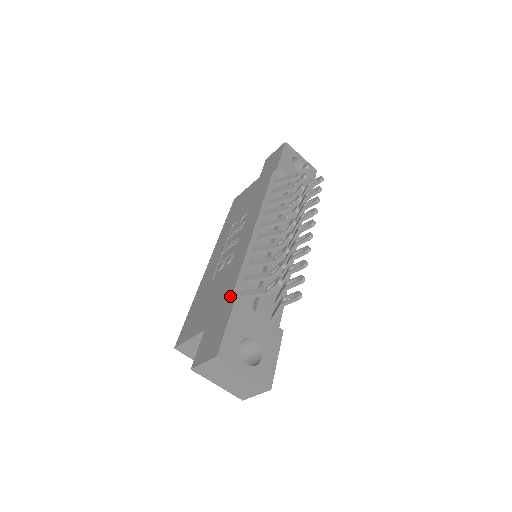
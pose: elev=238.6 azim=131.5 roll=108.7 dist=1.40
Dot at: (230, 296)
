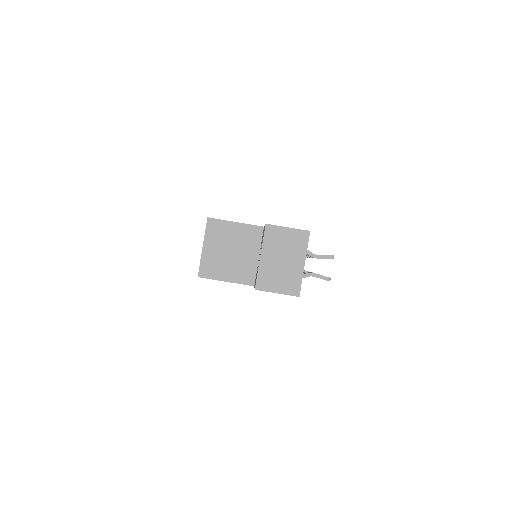
Dot at: occluded
